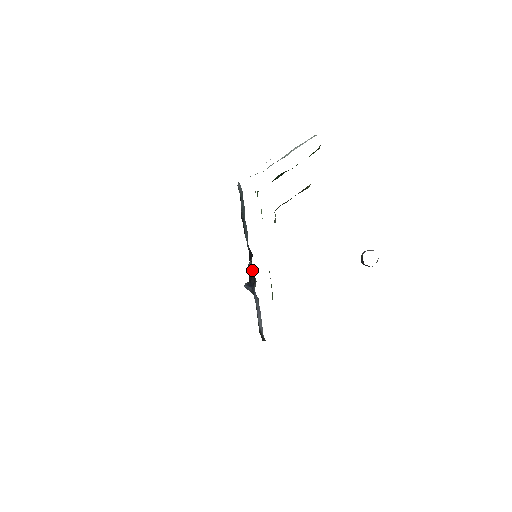
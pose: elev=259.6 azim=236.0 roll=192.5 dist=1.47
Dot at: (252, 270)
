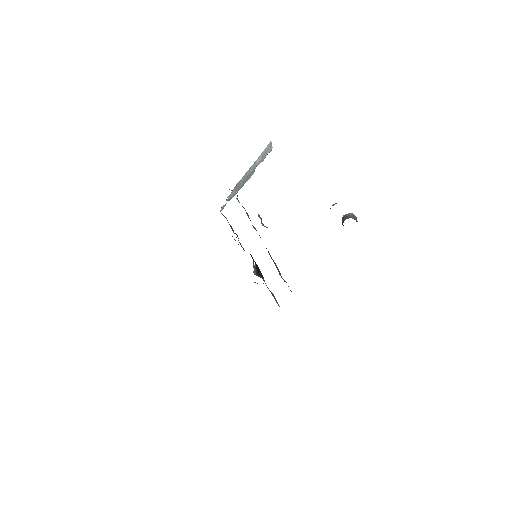
Dot at: occluded
